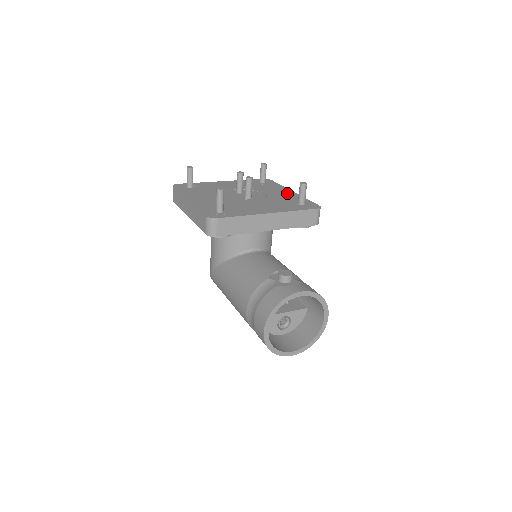
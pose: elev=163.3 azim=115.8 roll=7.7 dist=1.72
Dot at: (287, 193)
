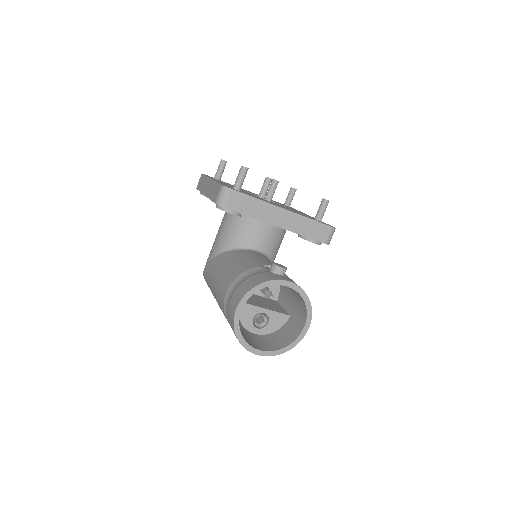
Dot at: (307, 215)
